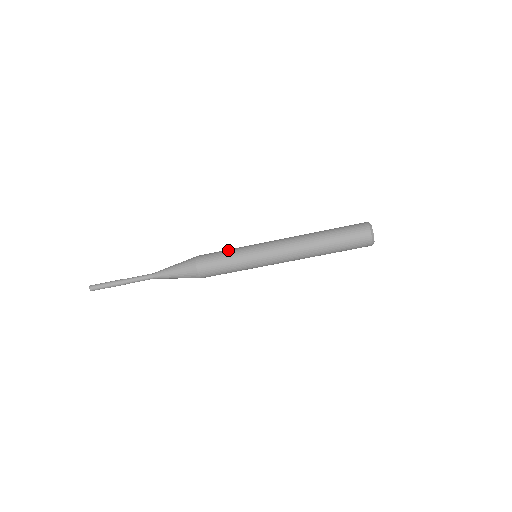
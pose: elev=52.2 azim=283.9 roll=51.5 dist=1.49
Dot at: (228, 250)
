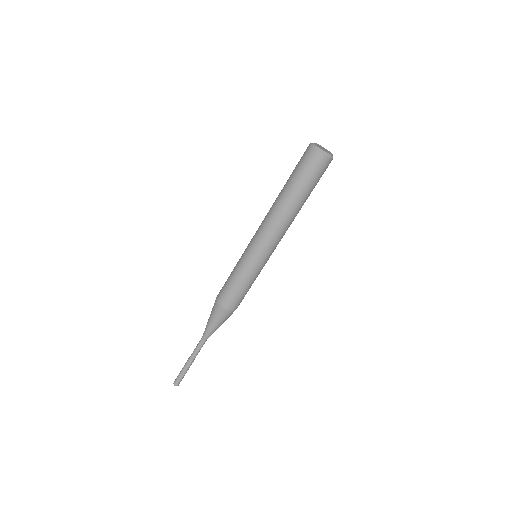
Dot at: (232, 273)
